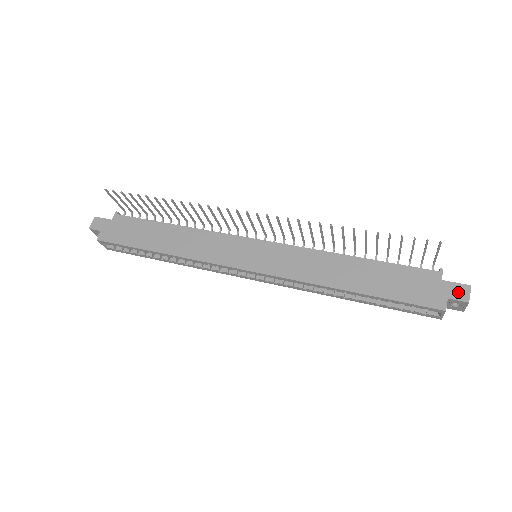
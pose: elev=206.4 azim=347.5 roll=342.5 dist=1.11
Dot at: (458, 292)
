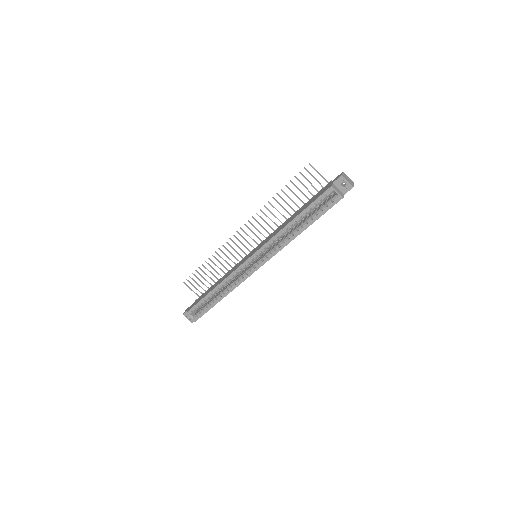
Dot at: (337, 178)
